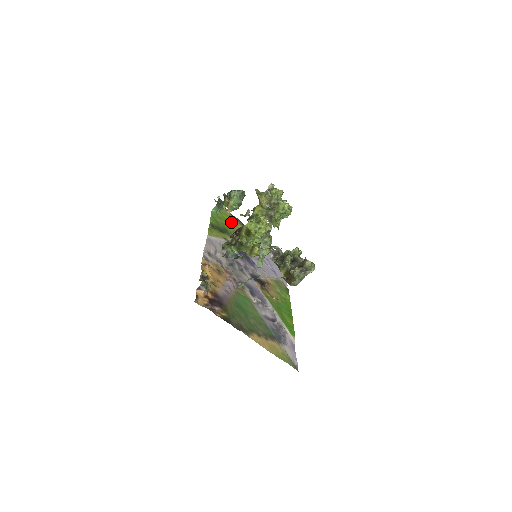
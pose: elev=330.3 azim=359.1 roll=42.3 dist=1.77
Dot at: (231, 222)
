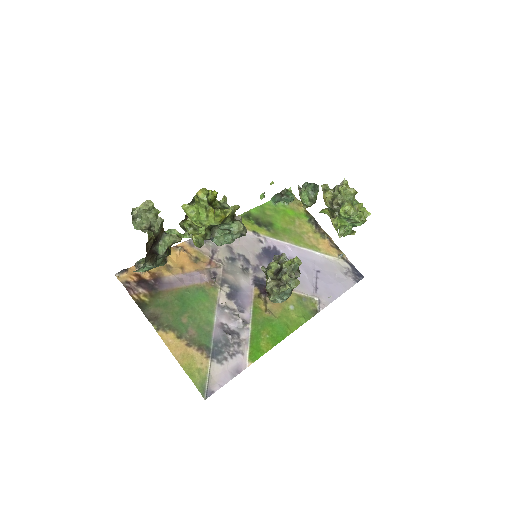
Dot at: (293, 219)
